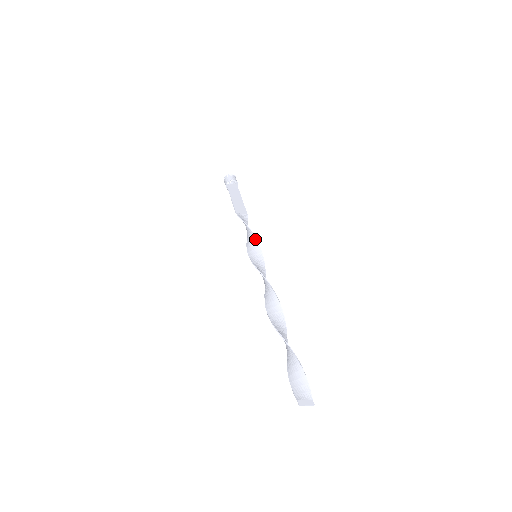
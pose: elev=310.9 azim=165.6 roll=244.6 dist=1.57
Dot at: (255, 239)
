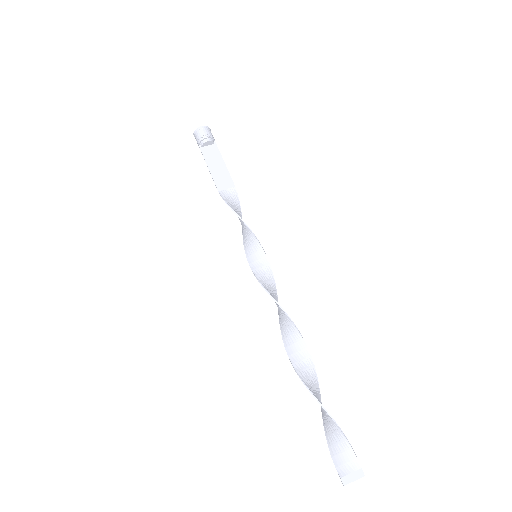
Dot at: (249, 231)
